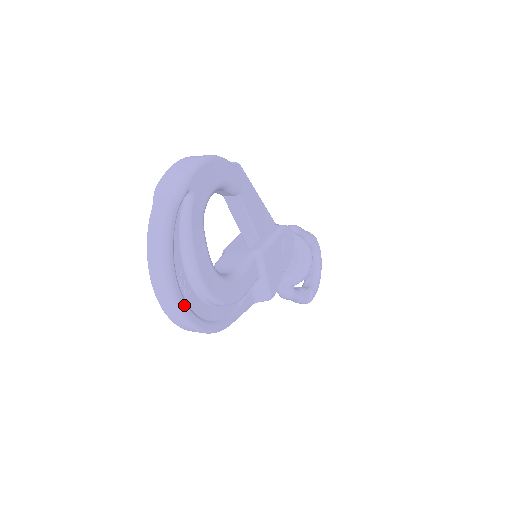
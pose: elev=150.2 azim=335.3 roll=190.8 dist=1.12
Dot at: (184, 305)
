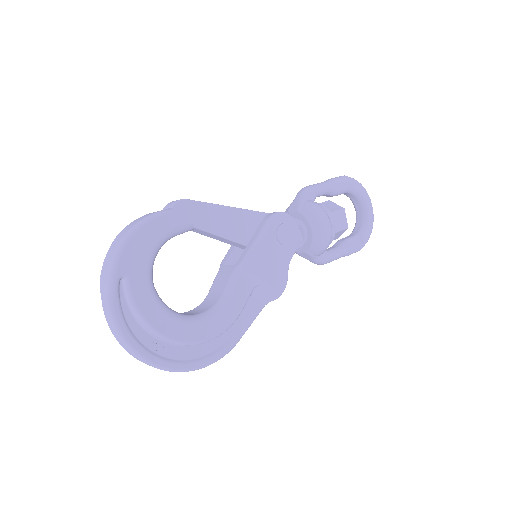
Dot at: (166, 364)
